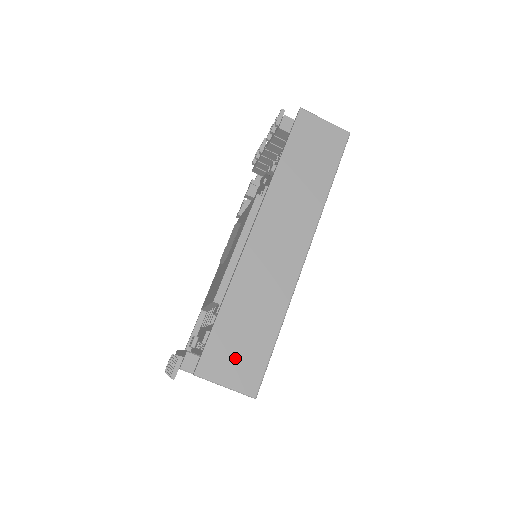
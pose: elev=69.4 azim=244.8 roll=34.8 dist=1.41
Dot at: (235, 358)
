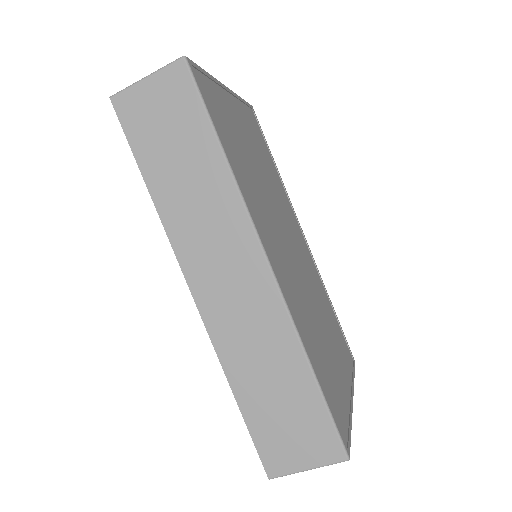
Dot at: (293, 437)
